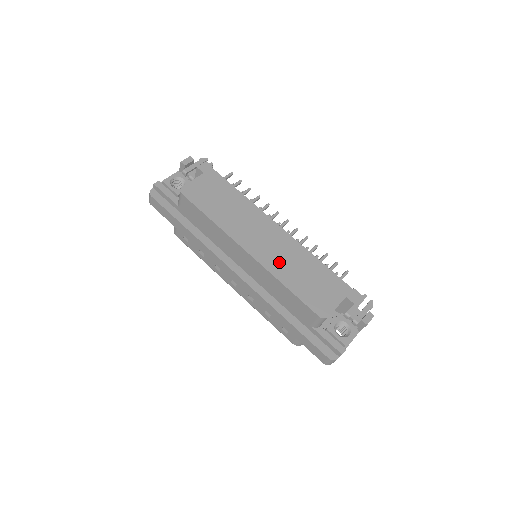
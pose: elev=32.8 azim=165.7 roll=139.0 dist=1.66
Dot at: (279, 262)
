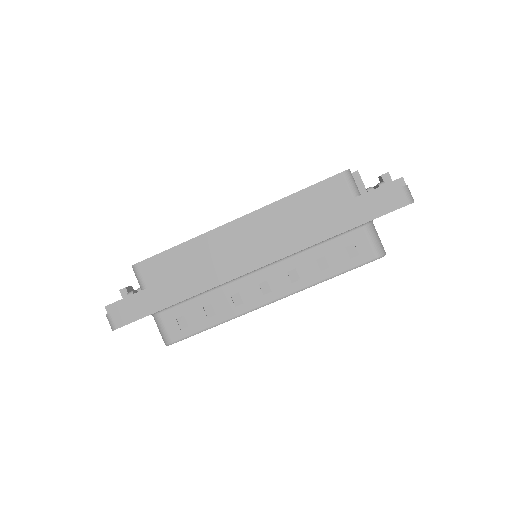
Dot at: occluded
